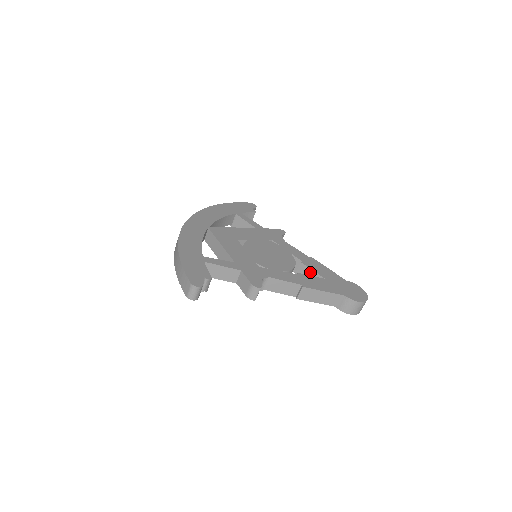
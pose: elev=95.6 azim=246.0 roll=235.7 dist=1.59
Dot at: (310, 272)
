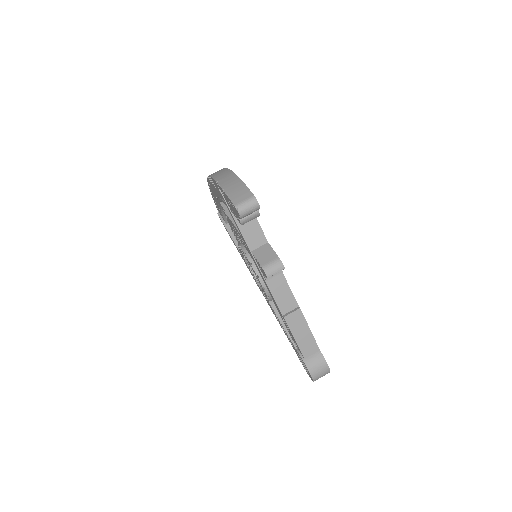
Dot at: occluded
